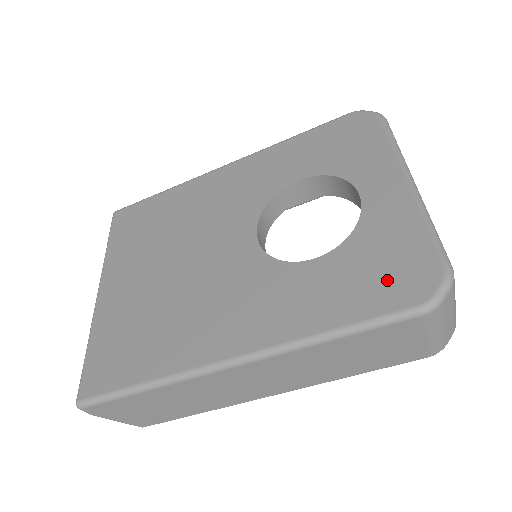
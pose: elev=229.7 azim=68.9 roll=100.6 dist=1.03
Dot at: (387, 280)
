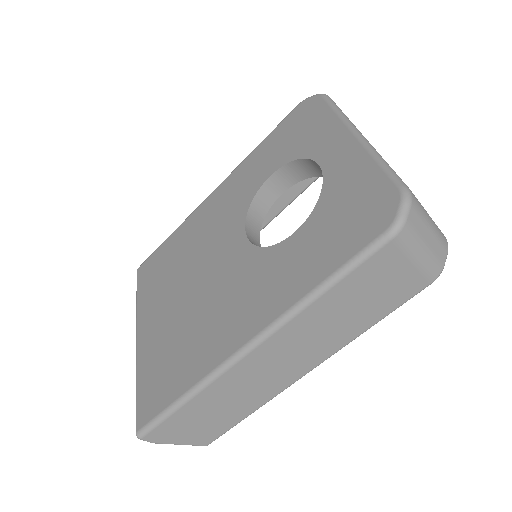
Dot at: (355, 222)
